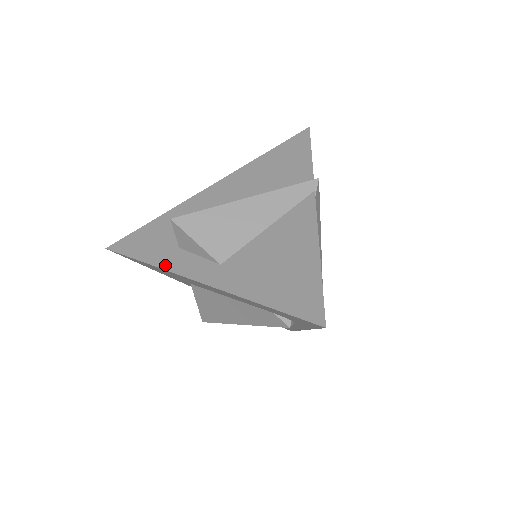
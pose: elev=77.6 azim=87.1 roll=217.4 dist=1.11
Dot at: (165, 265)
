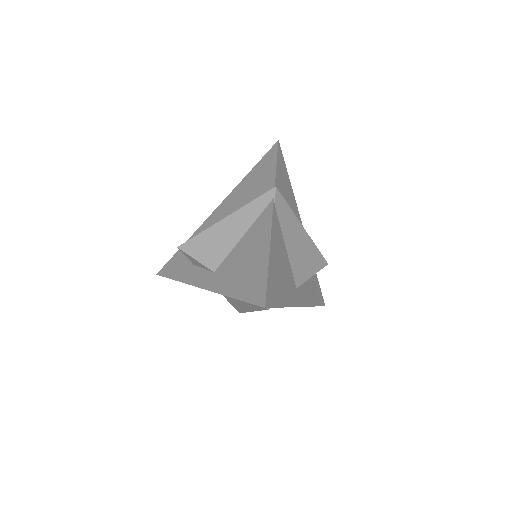
Dot at: (185, 280)
